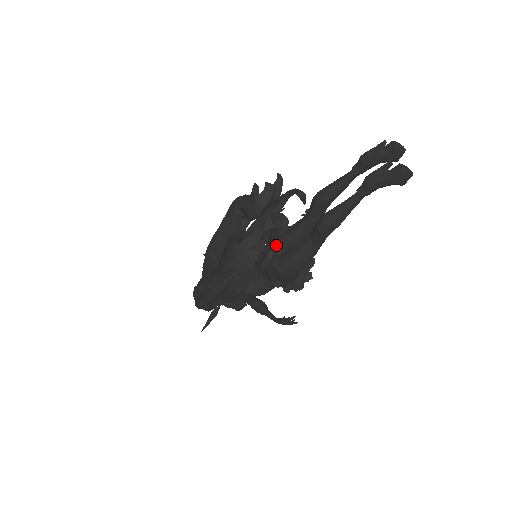
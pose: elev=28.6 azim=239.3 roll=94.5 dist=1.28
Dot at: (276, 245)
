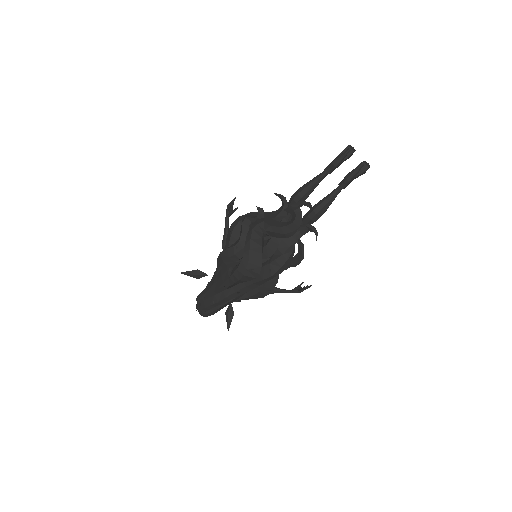
Dot at: (303, 246)
